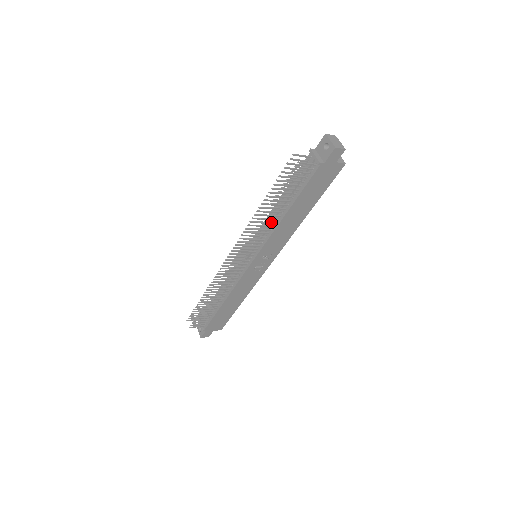
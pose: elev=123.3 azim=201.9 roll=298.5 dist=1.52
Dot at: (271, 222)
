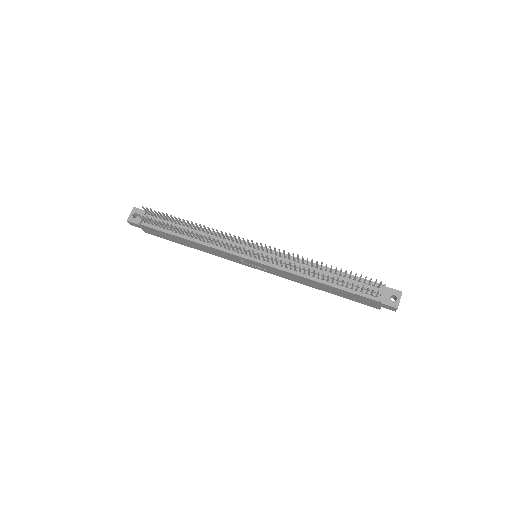
Dot at: (305, 272)
